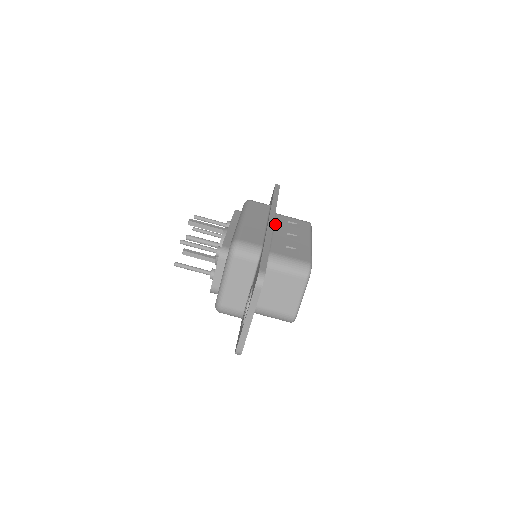
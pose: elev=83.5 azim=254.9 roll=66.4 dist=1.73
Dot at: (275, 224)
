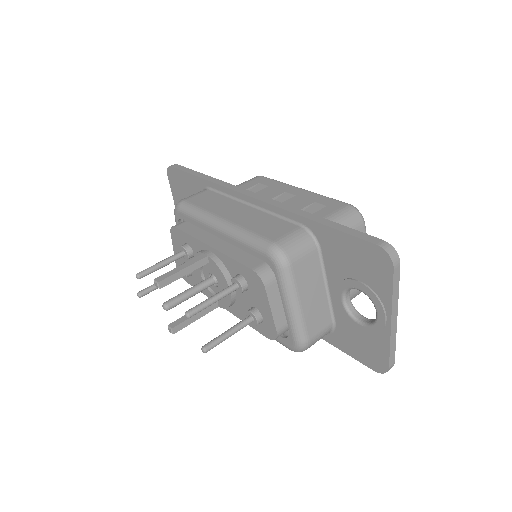
Dot at: occluded
